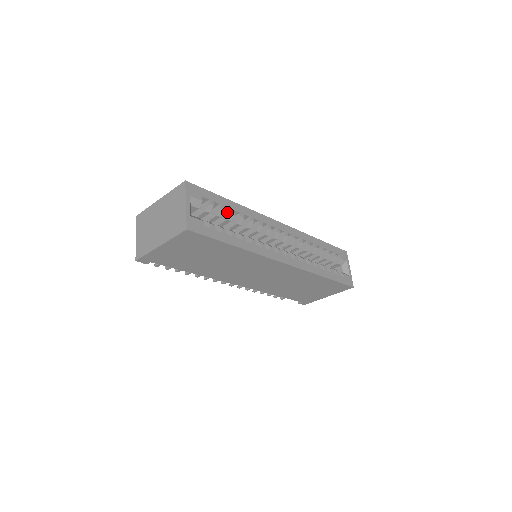
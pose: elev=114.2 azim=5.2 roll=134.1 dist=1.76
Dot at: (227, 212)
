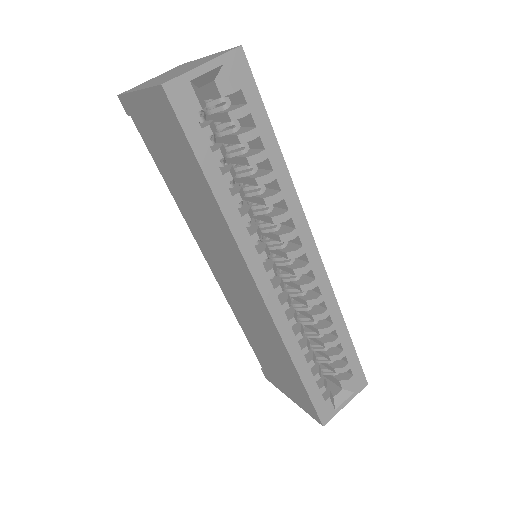
Dot at: (258, 150)
